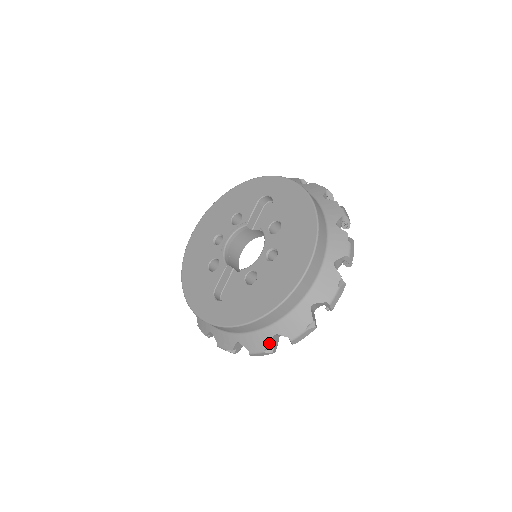
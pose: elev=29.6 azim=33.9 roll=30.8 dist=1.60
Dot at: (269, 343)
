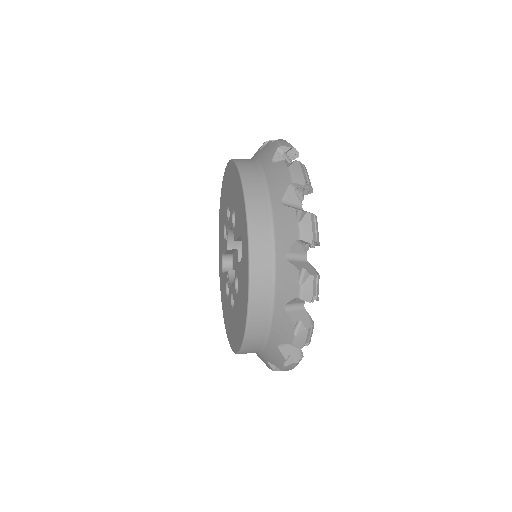
Dot at: occluded
